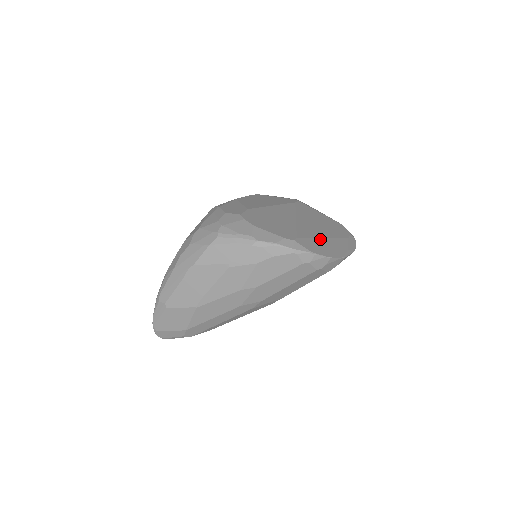
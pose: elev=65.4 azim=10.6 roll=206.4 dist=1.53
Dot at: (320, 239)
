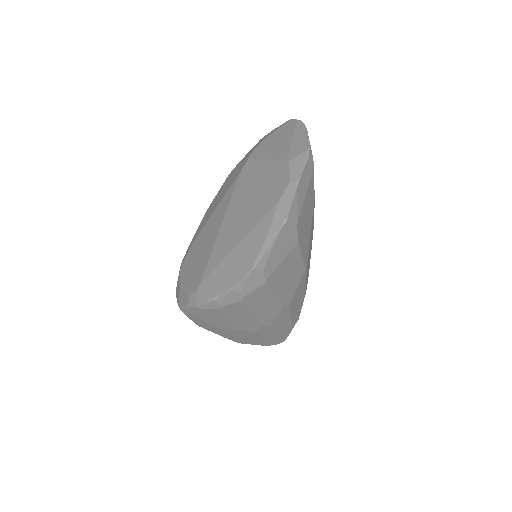
Dot at: (230, 254)
